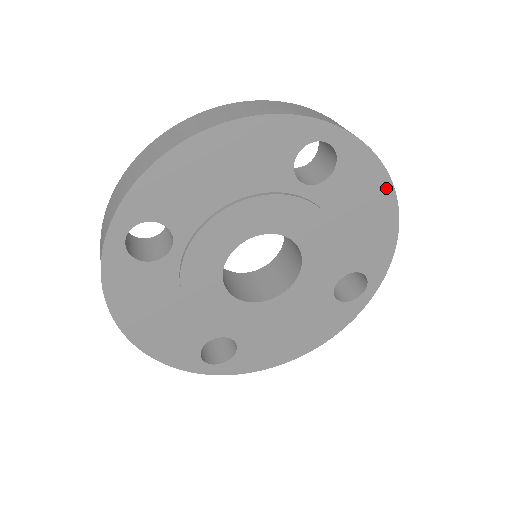
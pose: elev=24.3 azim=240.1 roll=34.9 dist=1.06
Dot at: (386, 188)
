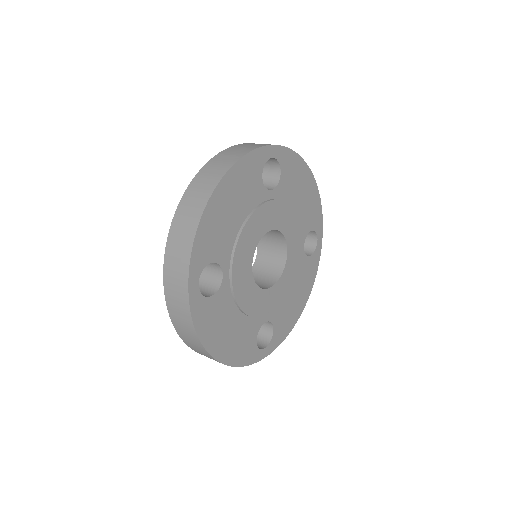
Dot at: (305, 169)
